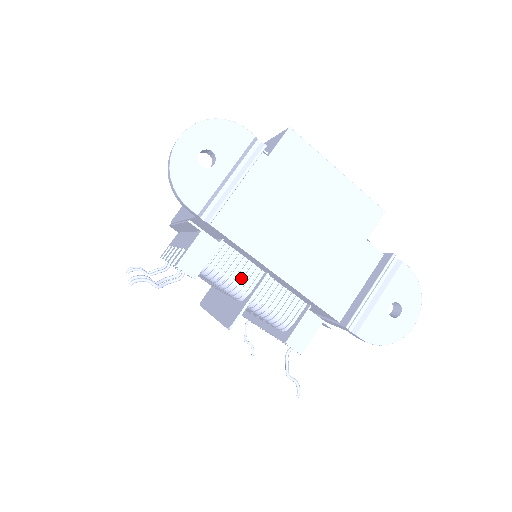
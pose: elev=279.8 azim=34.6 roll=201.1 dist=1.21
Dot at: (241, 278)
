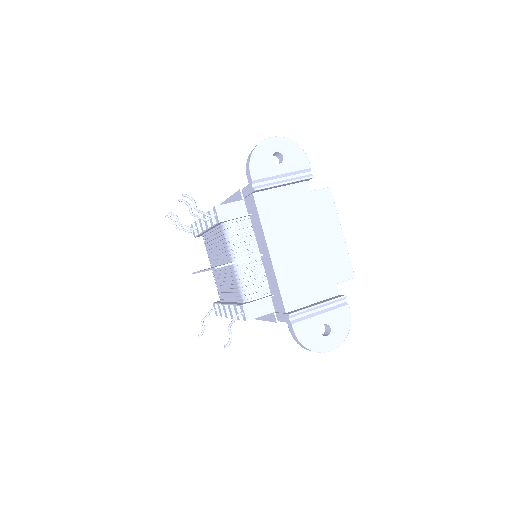
Dot at: (244, 246)
